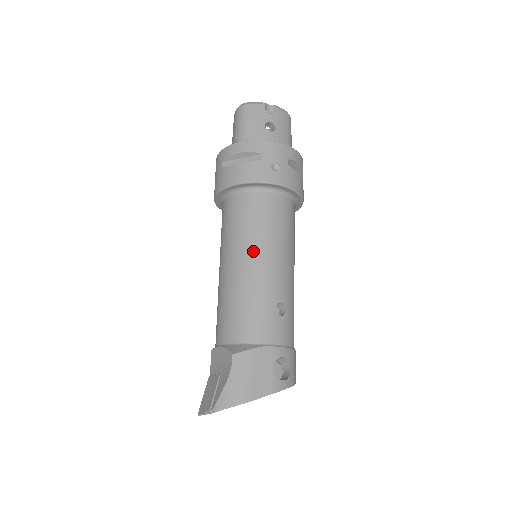
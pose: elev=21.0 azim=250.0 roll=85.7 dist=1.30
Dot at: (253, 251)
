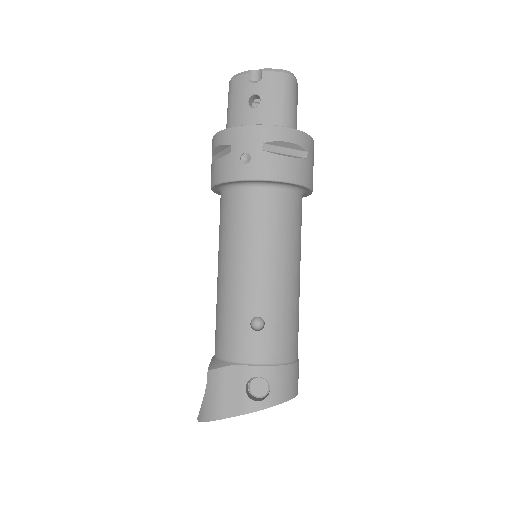
Dot at: (229, 260)
